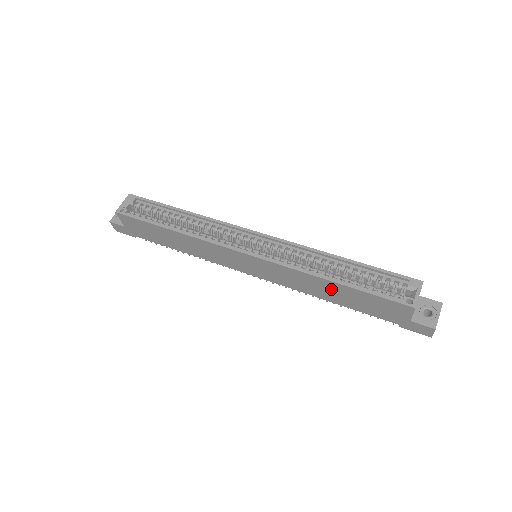
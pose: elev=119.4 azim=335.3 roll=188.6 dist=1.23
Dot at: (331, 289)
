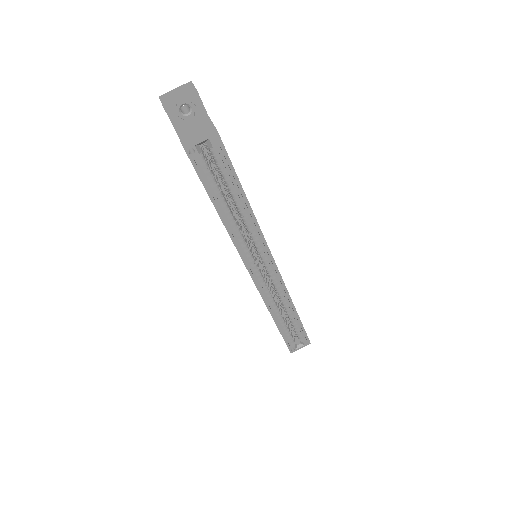
Dot at: occluded
